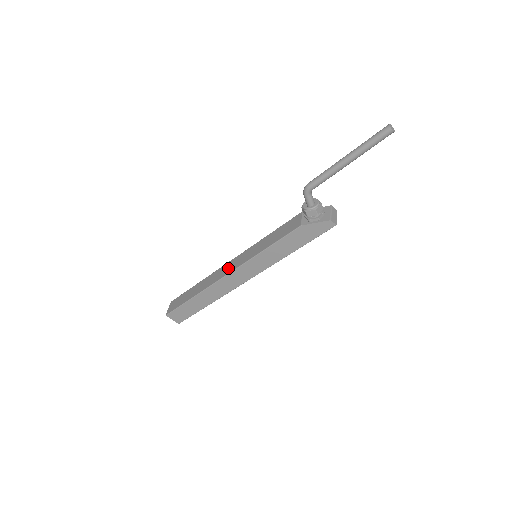
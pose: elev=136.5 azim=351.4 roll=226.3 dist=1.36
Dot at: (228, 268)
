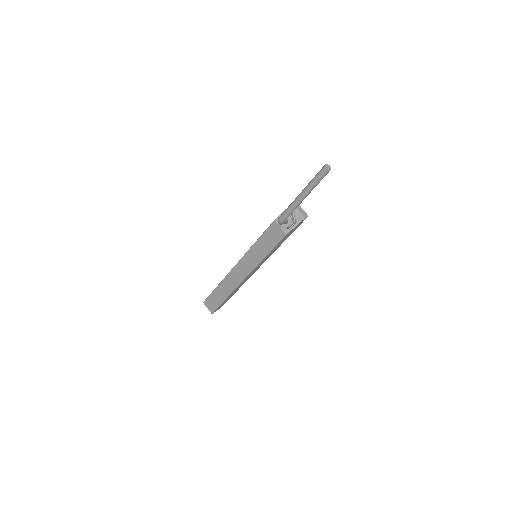
Dot at: (240, 273)
